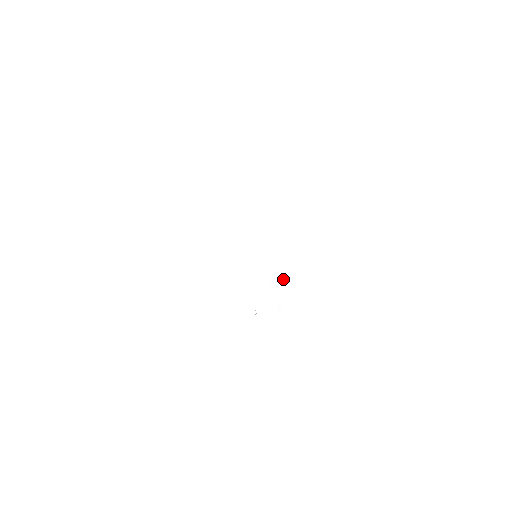
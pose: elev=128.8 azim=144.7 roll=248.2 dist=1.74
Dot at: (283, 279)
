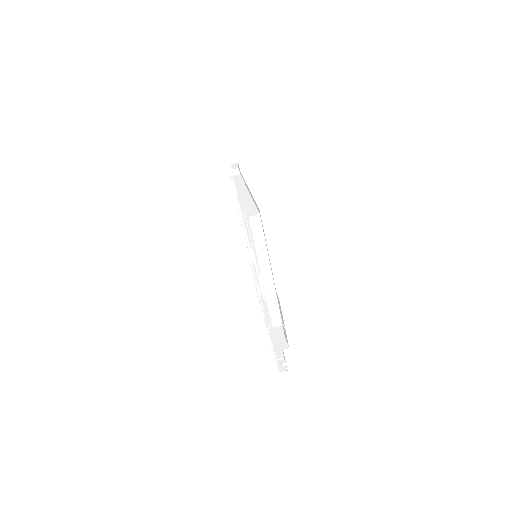
Dot at: occluded
